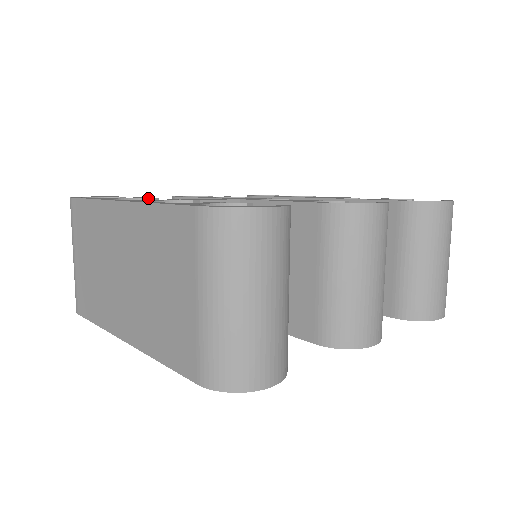
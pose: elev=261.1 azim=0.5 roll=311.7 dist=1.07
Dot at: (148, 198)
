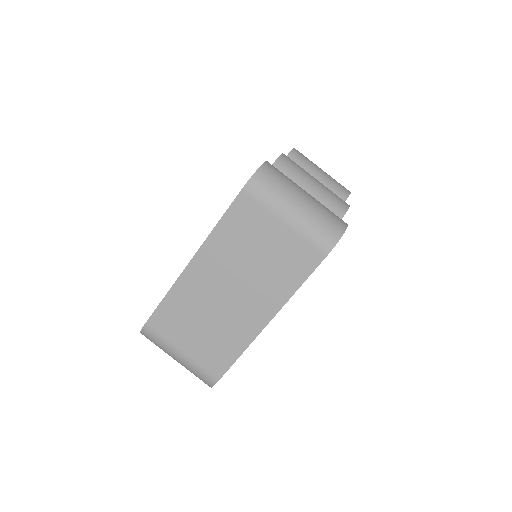
Dot at: occluded
